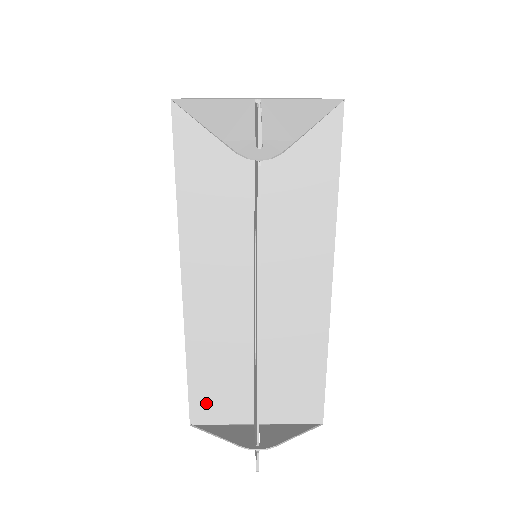
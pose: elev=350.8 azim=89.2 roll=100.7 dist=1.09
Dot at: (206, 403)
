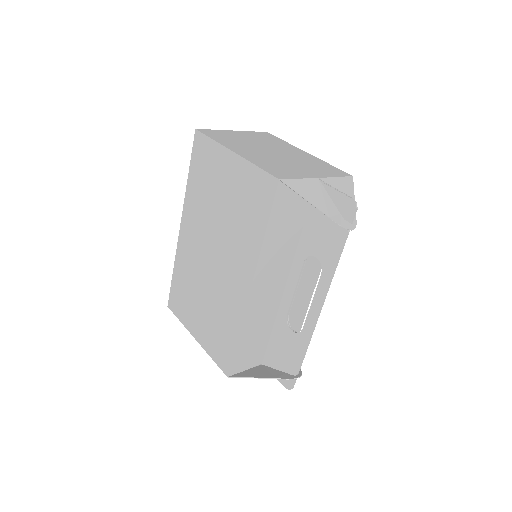
Dot at: (241, 360)
